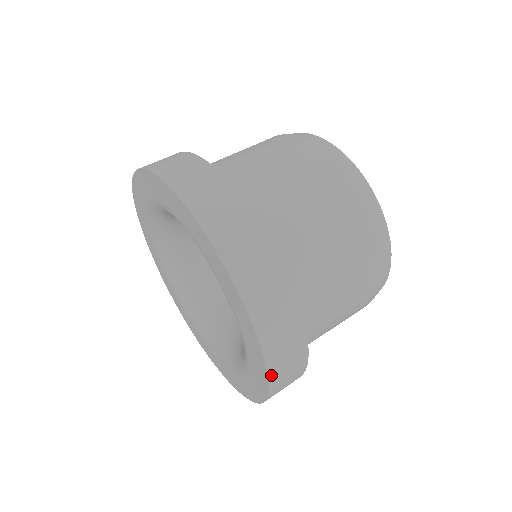
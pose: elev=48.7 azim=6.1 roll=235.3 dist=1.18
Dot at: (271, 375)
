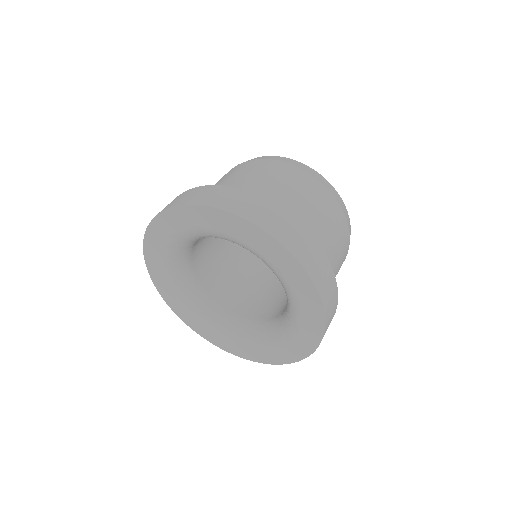
Dot at: (285, 362)
